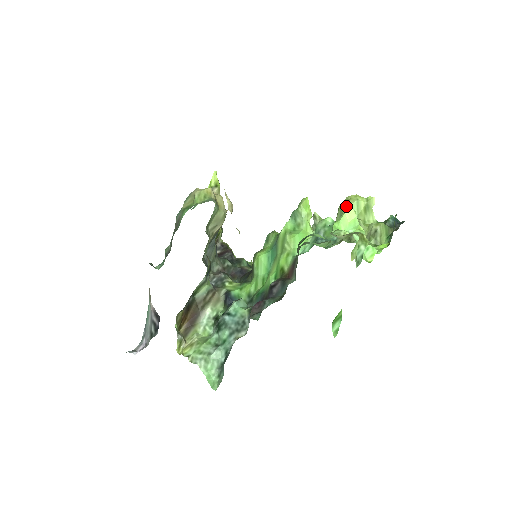
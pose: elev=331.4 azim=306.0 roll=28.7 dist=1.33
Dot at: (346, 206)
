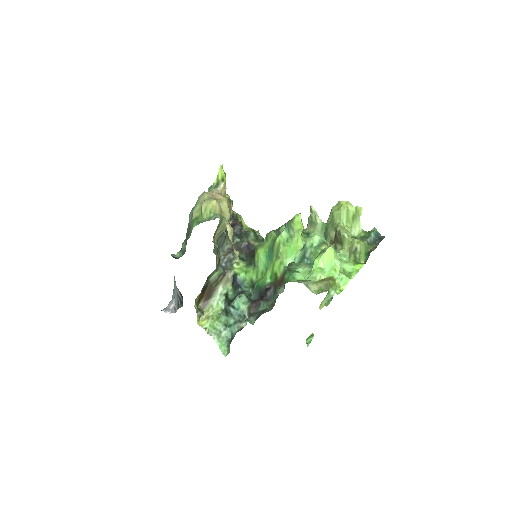
Dot at: (337, 212)
